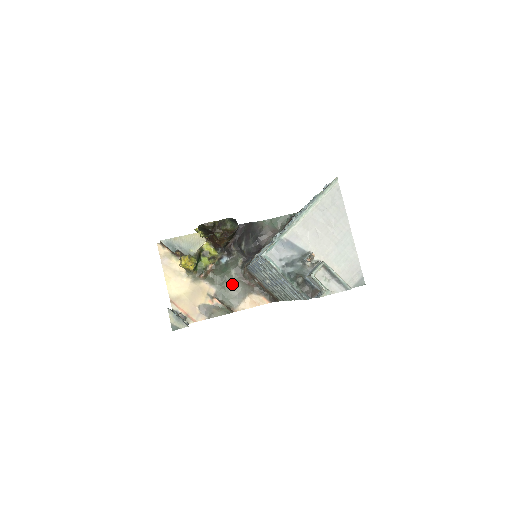
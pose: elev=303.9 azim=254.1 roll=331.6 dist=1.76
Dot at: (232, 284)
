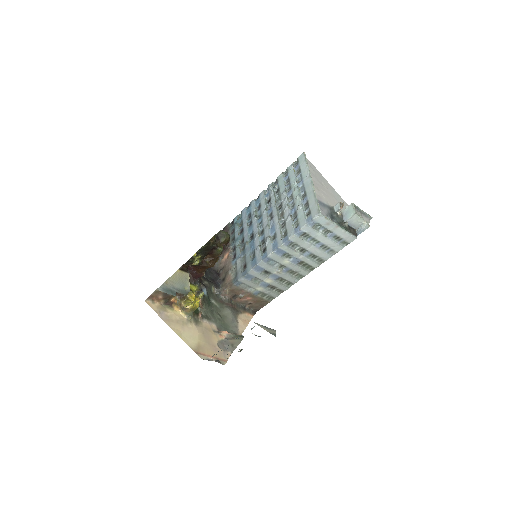
Dot at: (222, 313)
